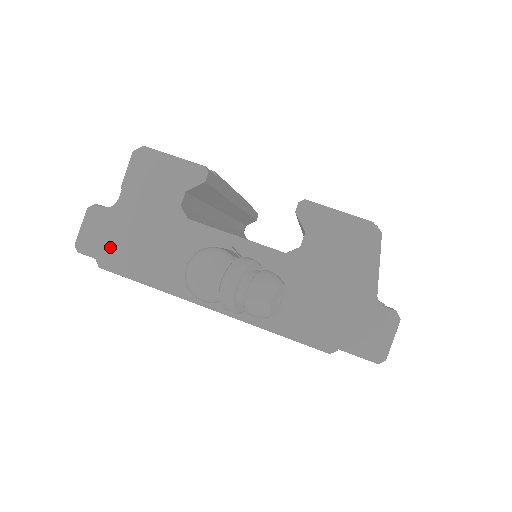
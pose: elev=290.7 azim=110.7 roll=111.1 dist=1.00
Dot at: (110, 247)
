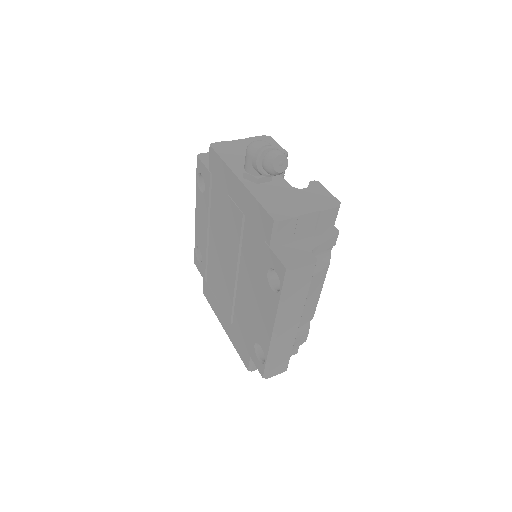
Dot at: (222, 144)
